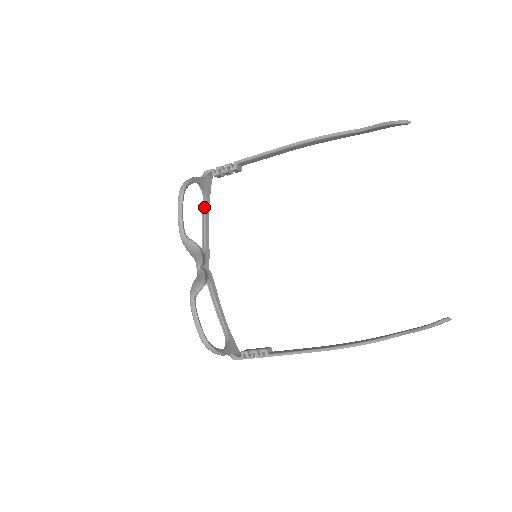
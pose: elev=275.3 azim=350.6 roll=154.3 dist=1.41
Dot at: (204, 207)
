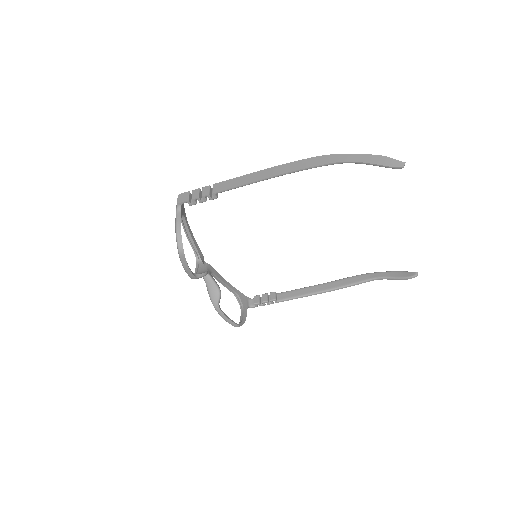
Dot at: (182, 222)
